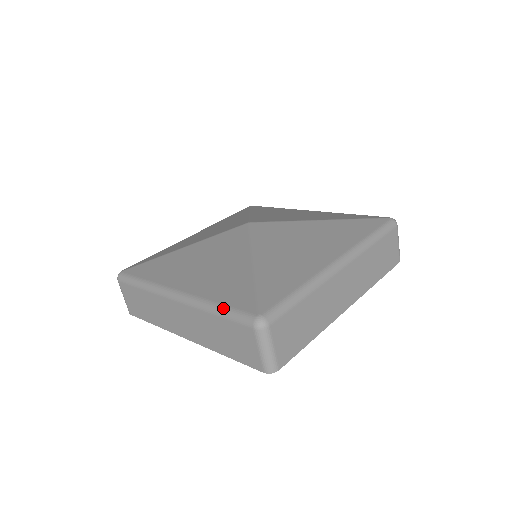
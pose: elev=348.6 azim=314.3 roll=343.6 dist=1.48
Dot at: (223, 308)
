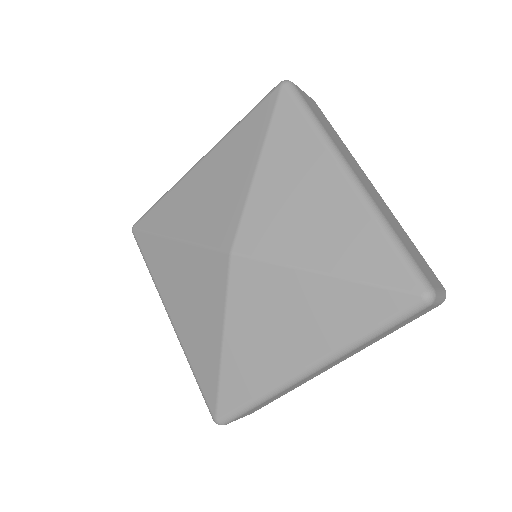
Dot at: (196, 381)
